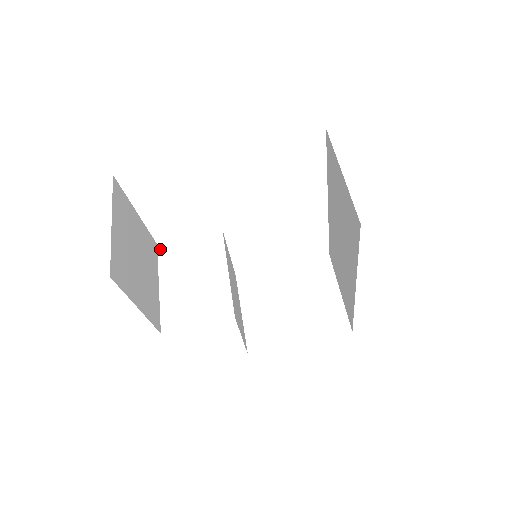
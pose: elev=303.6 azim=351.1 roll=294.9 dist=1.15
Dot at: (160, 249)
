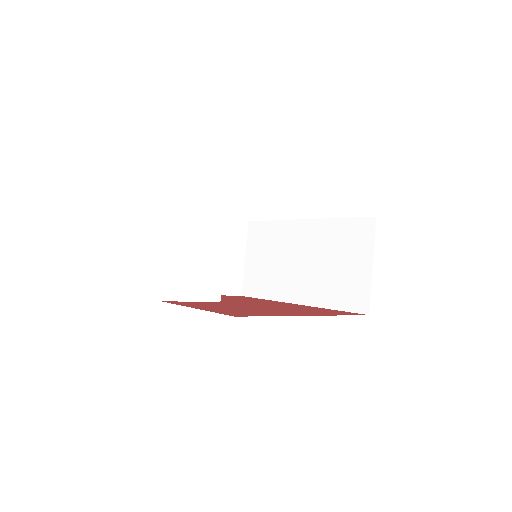
Dot at: (173, 199)
